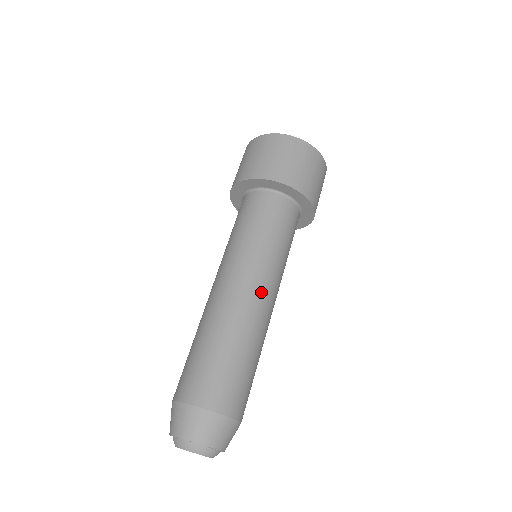
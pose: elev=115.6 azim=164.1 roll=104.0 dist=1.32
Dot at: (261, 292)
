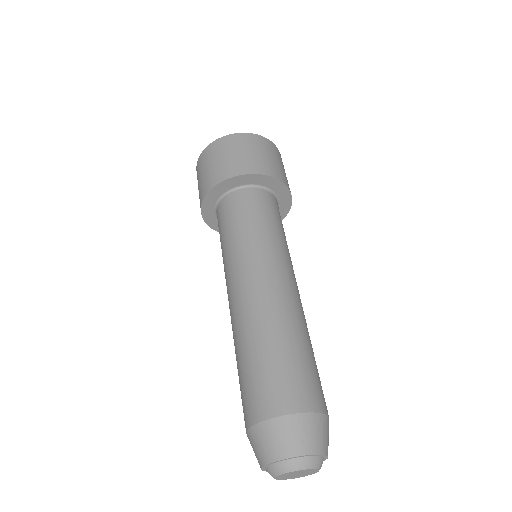
Dot at: (283, 279)
